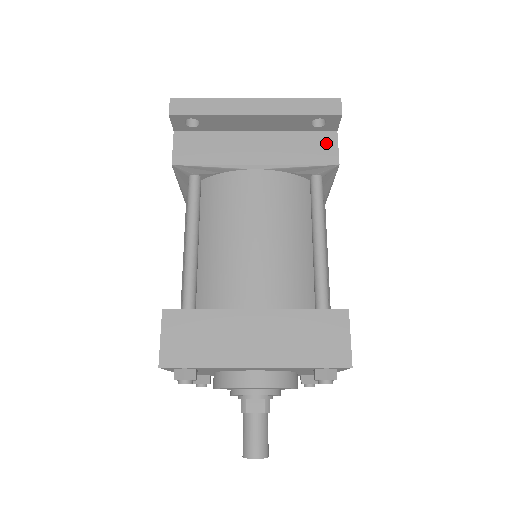
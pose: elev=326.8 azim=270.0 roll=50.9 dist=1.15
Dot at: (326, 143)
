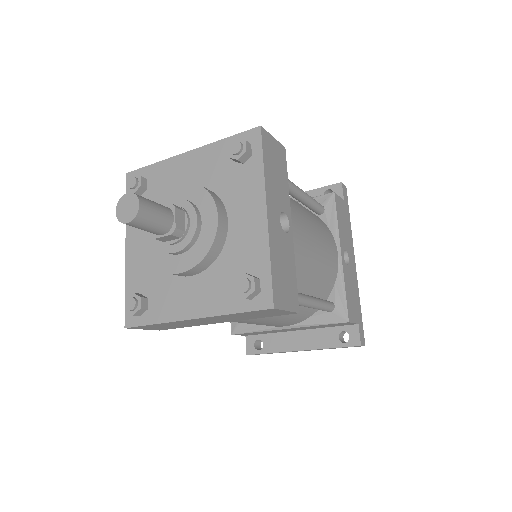
Dot at: occluded
